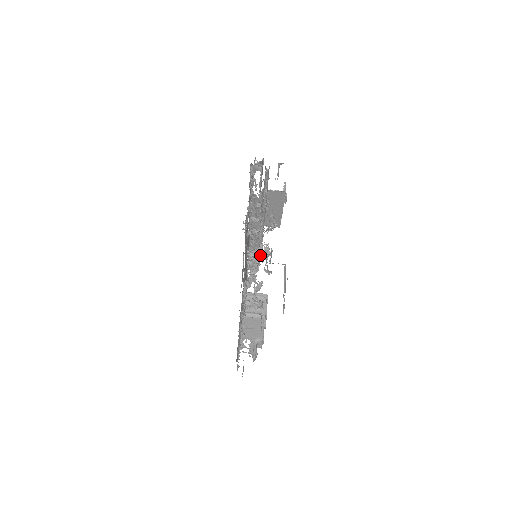
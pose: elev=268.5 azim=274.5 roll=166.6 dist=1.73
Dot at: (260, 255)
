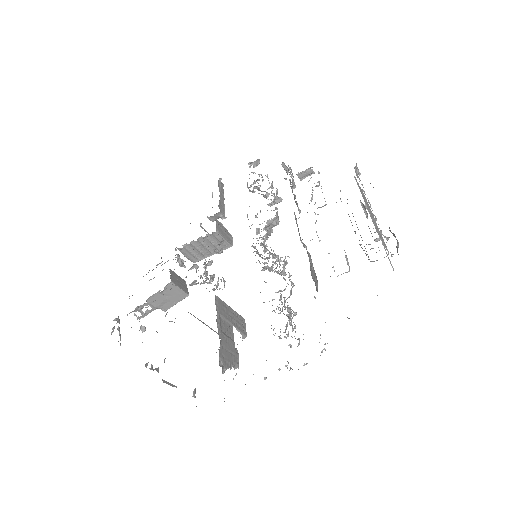
Dot at: (259, 262)
